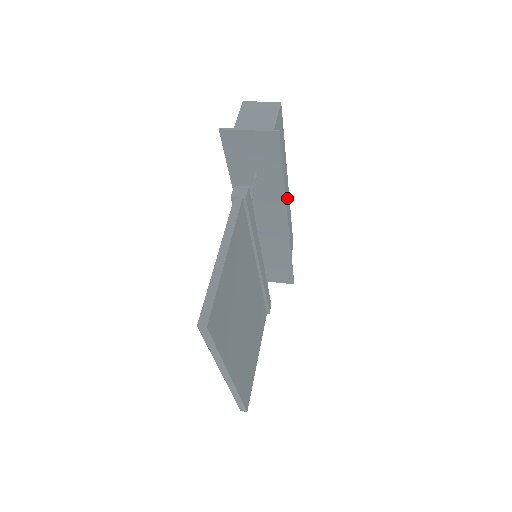
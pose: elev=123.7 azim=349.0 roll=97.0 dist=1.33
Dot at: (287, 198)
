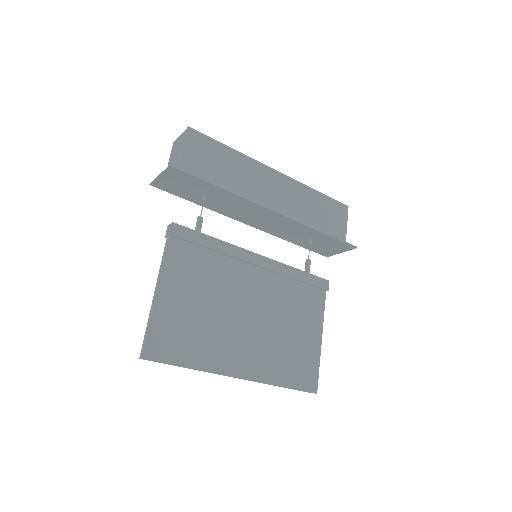
Dot at: (282, 182)
